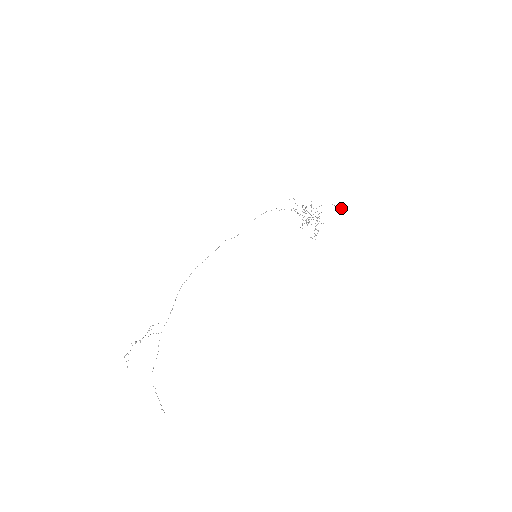
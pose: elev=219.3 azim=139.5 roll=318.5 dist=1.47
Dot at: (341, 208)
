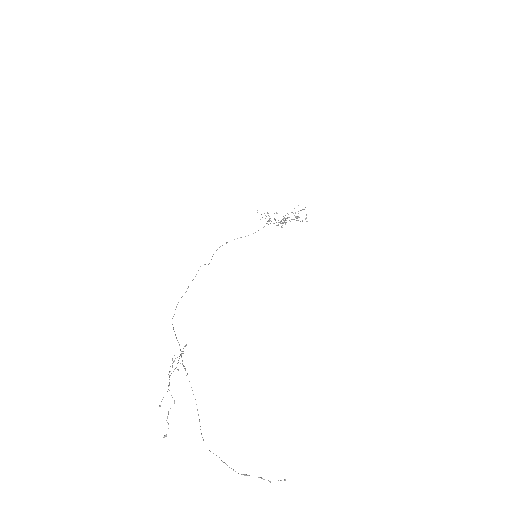
Dot at: (298, 216)
